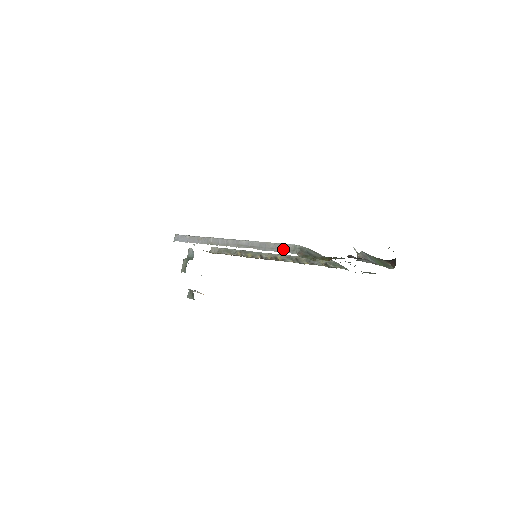
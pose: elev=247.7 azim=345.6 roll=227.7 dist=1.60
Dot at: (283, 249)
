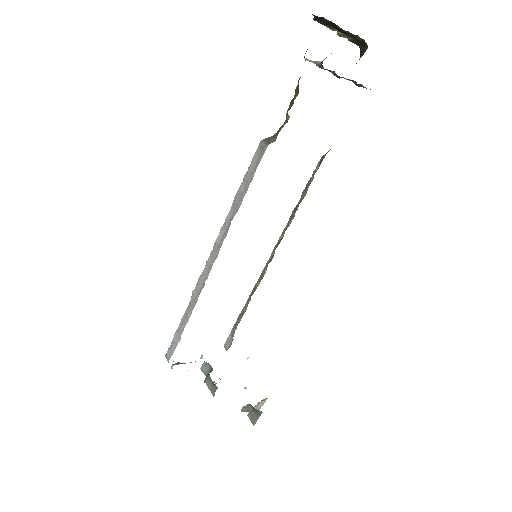
Dot at: (254, 167)
